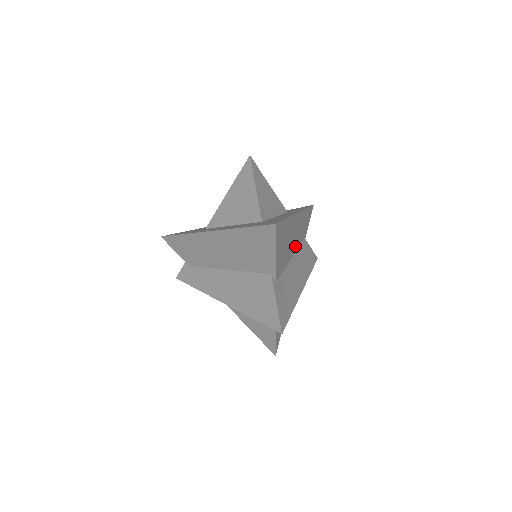
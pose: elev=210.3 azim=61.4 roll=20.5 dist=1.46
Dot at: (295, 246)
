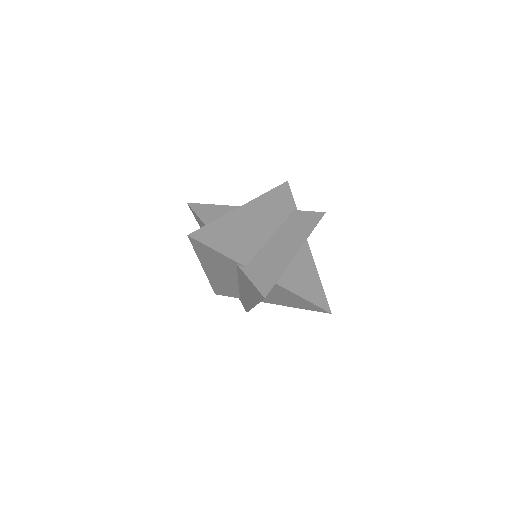
Dot at: (271, 226)
